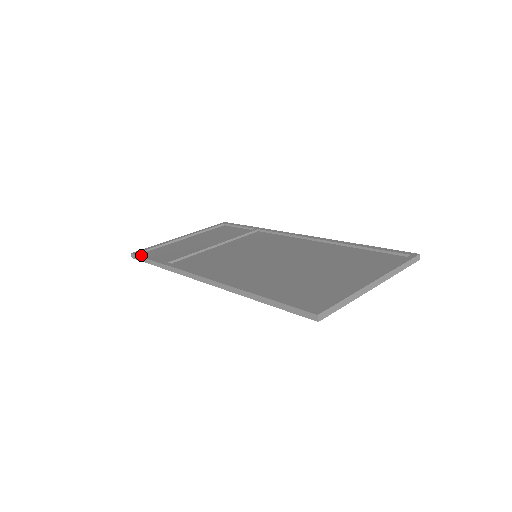
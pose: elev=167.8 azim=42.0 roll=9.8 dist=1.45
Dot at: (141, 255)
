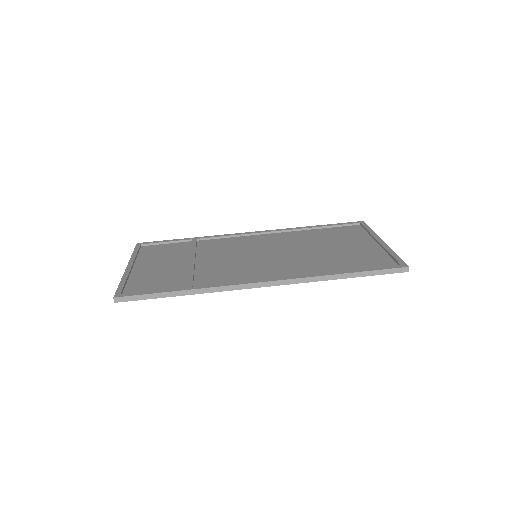
Dot at: (136, 293)
